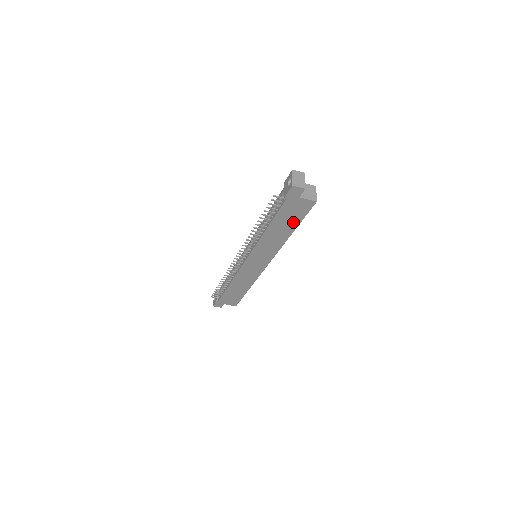
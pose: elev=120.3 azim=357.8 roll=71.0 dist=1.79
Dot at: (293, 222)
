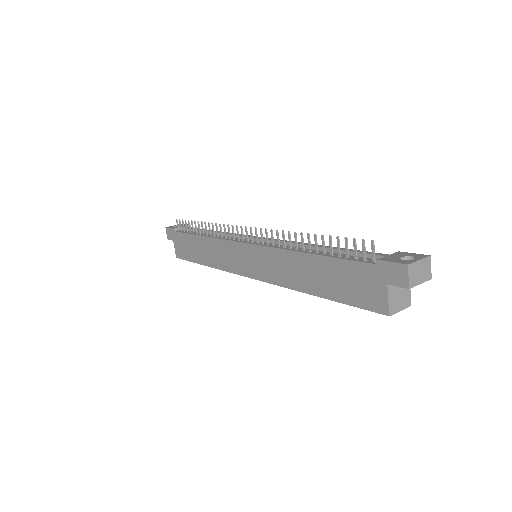
Dot at: (335, 290)
